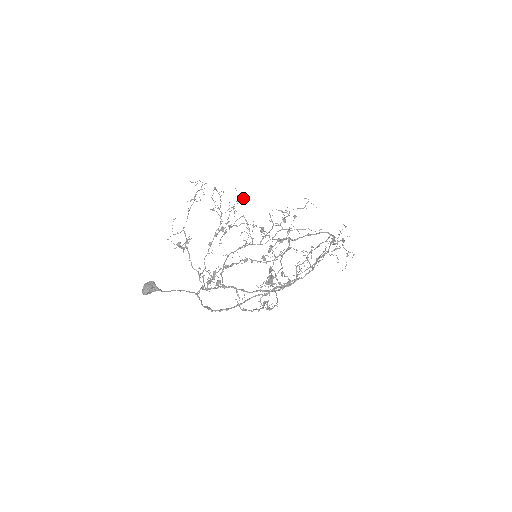
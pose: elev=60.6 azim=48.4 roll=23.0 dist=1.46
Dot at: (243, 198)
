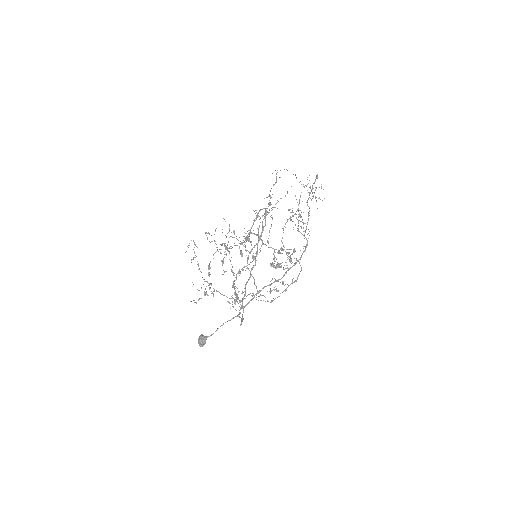
Dot at: (215, 229)
